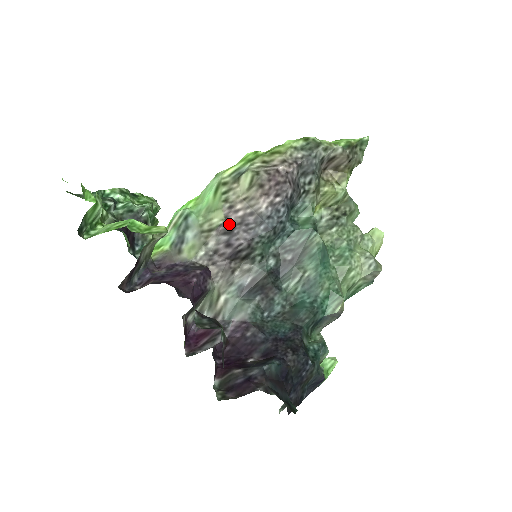
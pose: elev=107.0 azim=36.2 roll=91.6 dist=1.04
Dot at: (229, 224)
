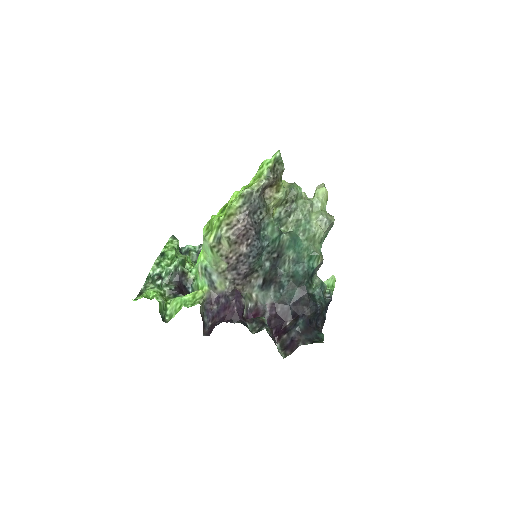
Dot at: (232, 266)
